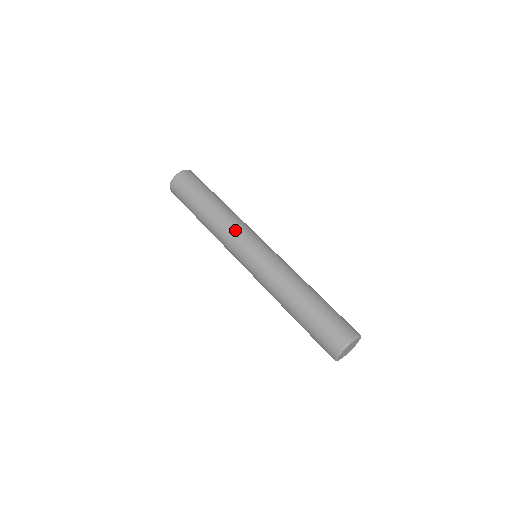
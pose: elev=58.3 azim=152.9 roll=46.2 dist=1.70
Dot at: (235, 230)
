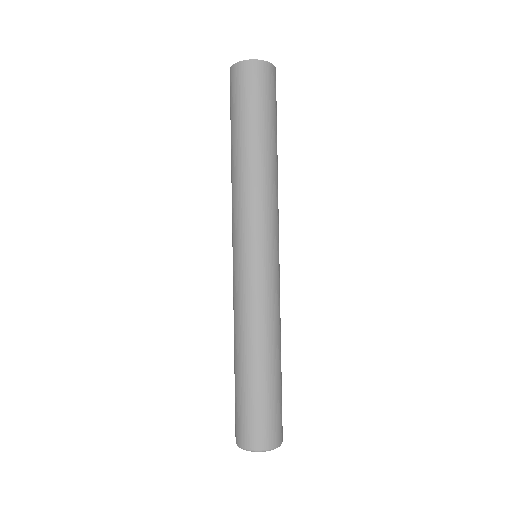
Dot at: (268, 211)
